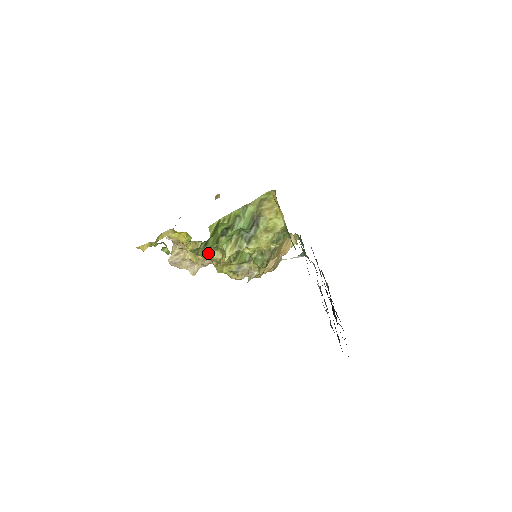
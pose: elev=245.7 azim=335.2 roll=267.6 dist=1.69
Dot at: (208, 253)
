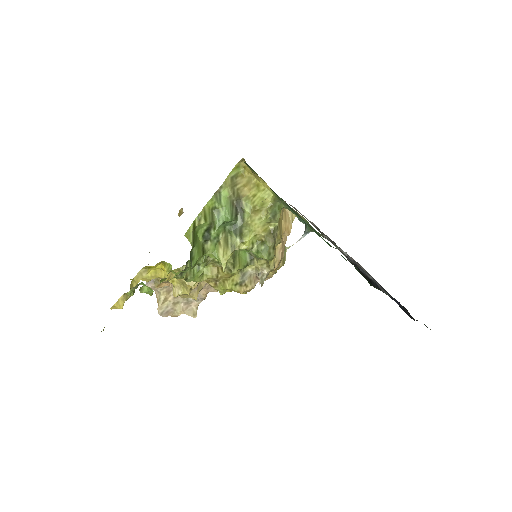
Dot at: (199, 273)
